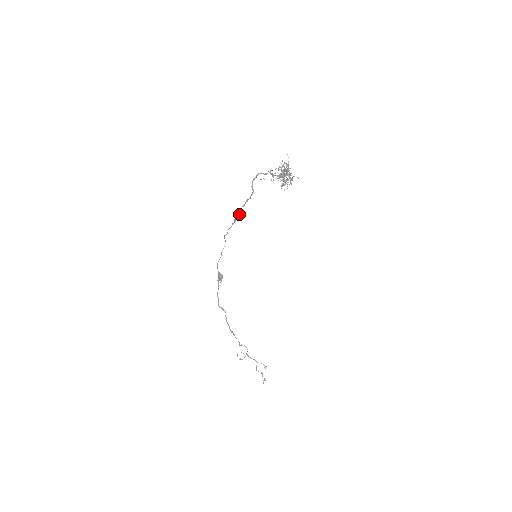
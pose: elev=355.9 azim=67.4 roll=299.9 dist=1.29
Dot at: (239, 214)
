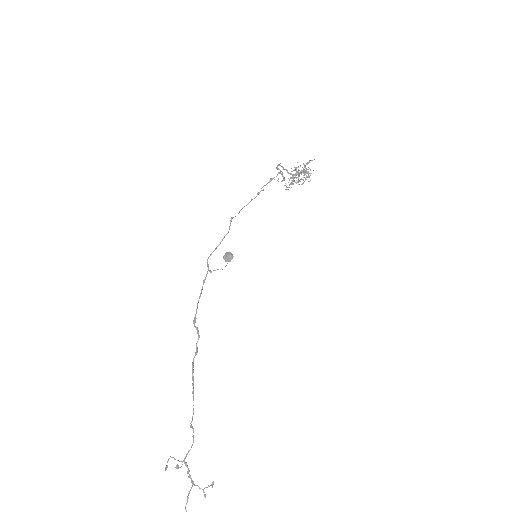
Dot at: (263, 189)
